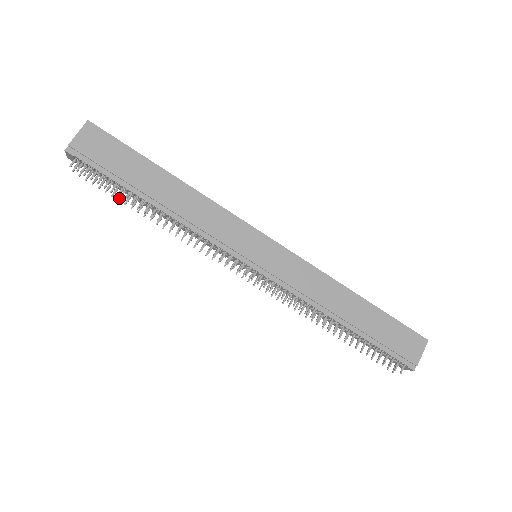
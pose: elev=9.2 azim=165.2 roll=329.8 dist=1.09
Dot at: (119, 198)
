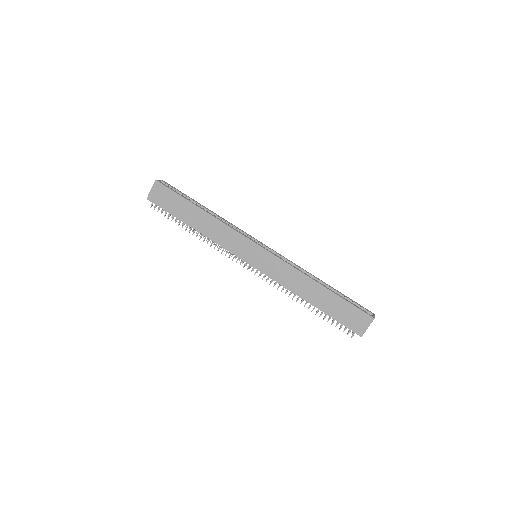
Dot at: (179, 221)
